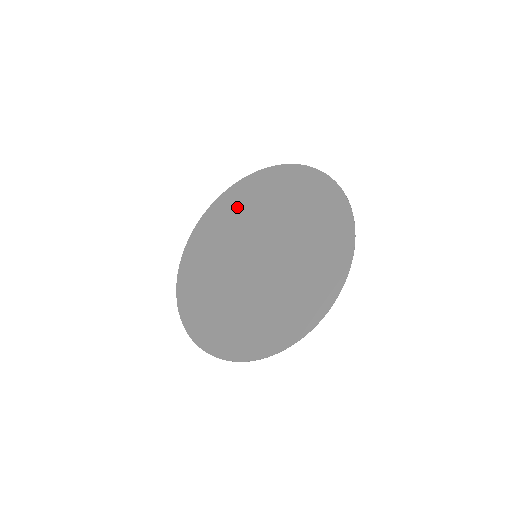
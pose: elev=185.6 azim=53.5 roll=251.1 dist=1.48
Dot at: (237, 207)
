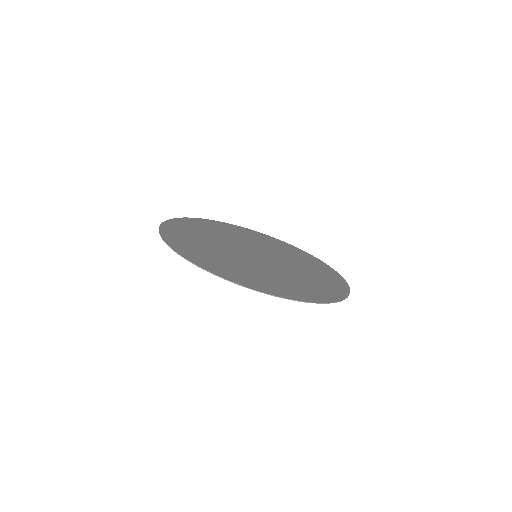
Dot at: (219, 229)
